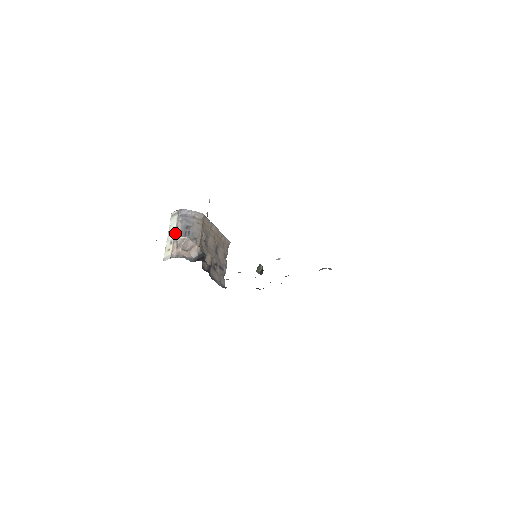
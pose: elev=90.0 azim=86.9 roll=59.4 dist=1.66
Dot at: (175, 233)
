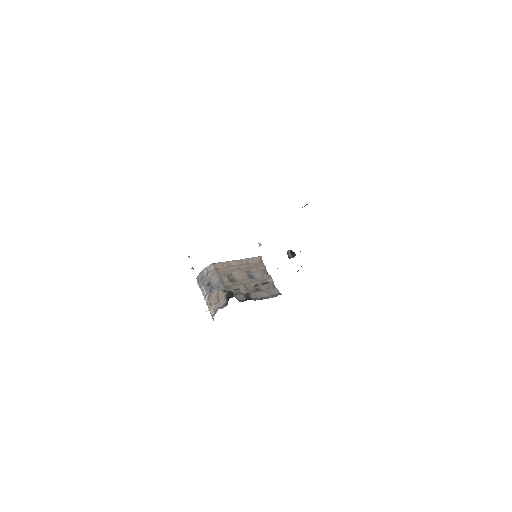
Dot at: occluded
